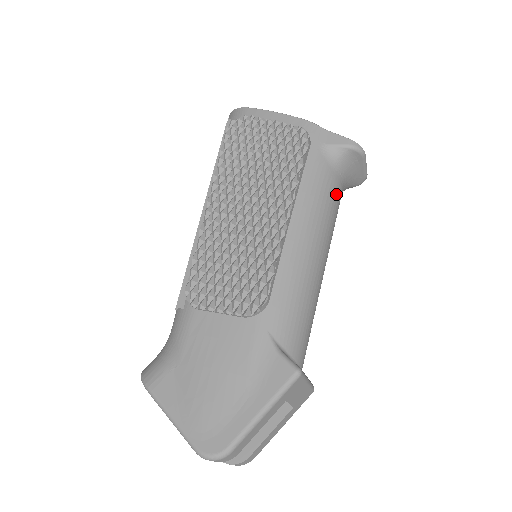
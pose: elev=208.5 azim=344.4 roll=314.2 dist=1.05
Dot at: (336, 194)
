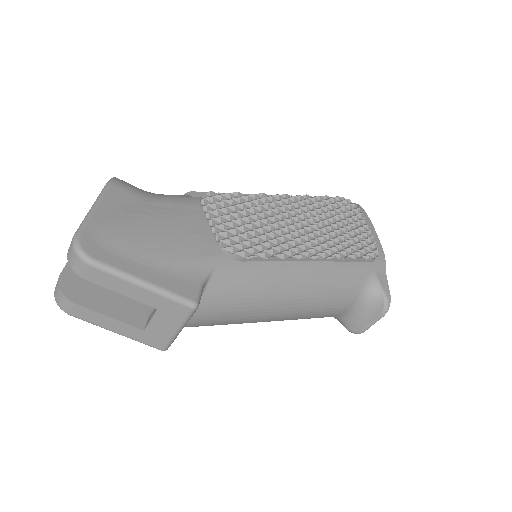
Dot at: (342, 303)
